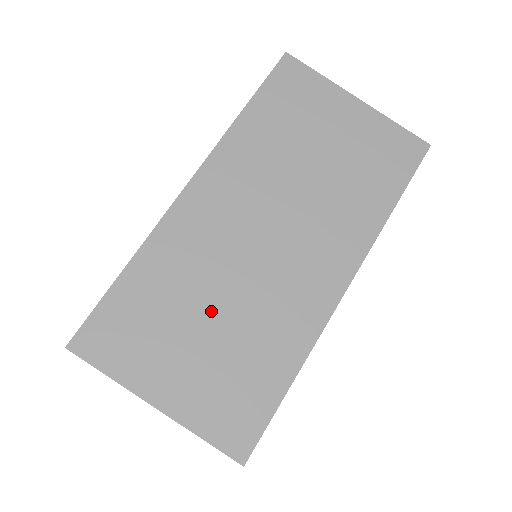
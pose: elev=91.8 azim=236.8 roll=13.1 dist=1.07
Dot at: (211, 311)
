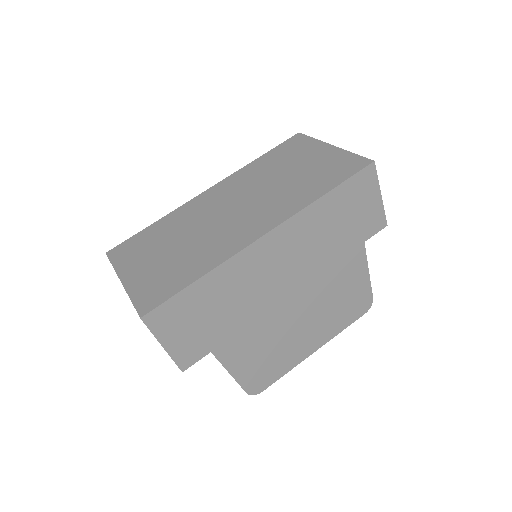
Dot at: (179, 242)
